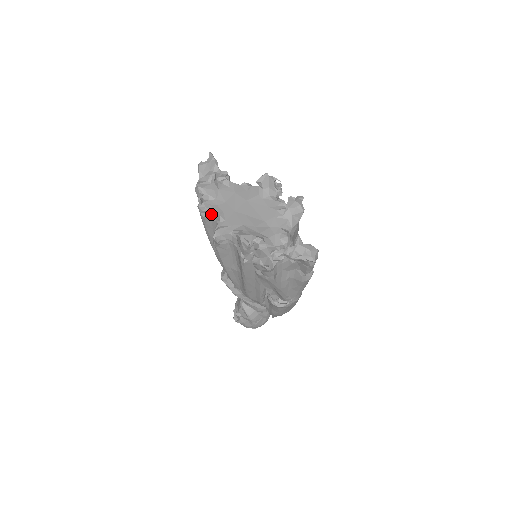
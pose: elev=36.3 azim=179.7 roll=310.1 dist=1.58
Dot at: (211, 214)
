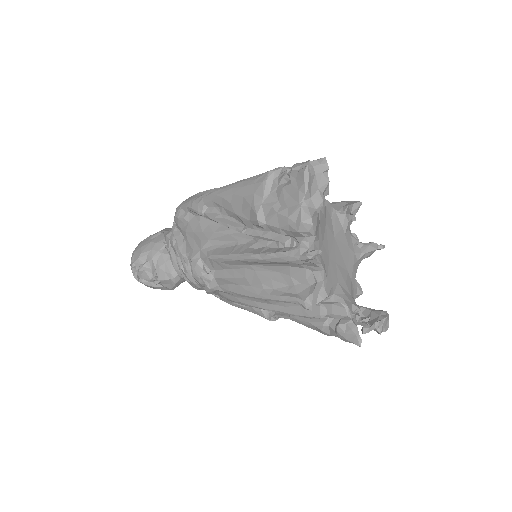
Dot at: (311, 264)
